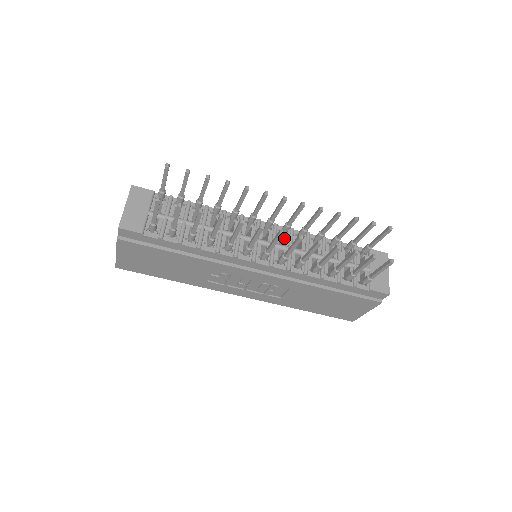
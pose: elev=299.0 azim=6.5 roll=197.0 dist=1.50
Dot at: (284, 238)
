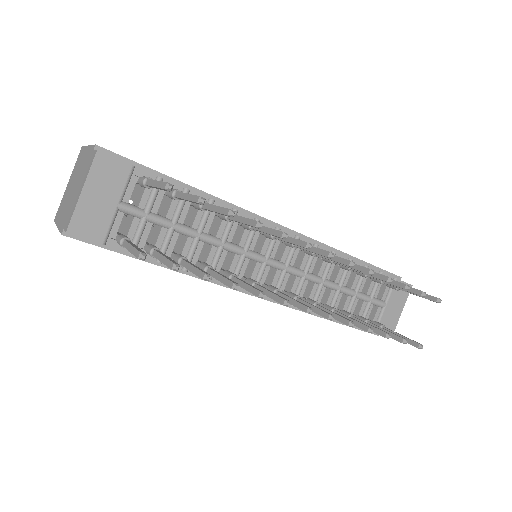
Dot at: (301, 255)
